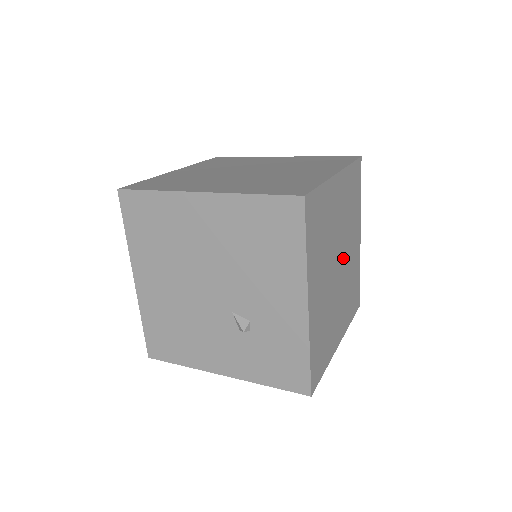
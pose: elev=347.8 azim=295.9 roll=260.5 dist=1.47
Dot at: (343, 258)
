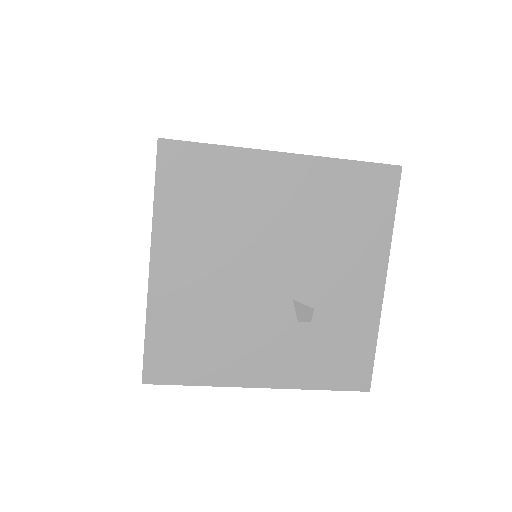
Dot at: occluded
